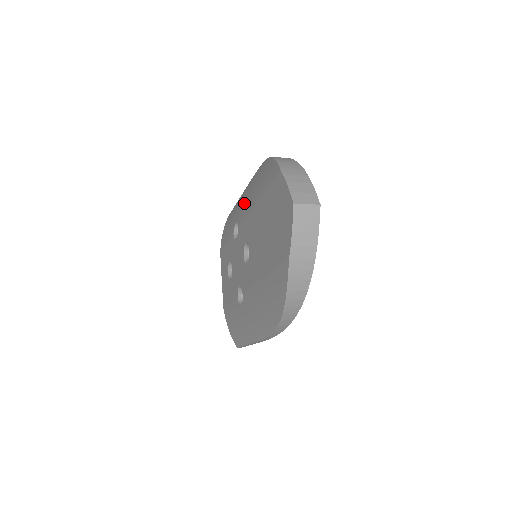
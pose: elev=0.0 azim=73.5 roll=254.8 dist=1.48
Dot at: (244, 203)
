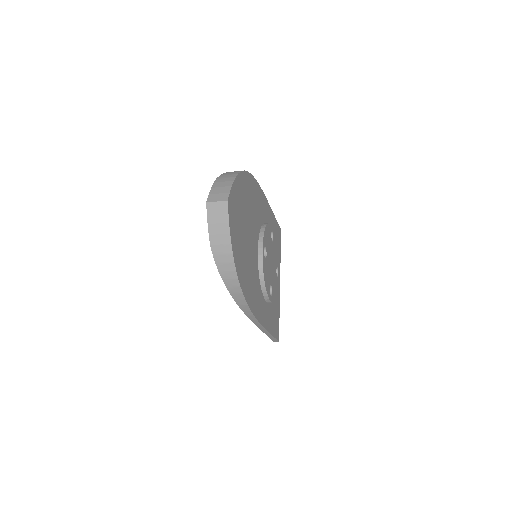
Dot at: occluded
